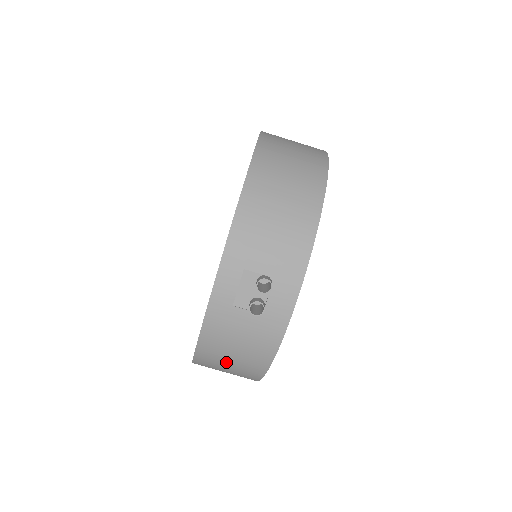
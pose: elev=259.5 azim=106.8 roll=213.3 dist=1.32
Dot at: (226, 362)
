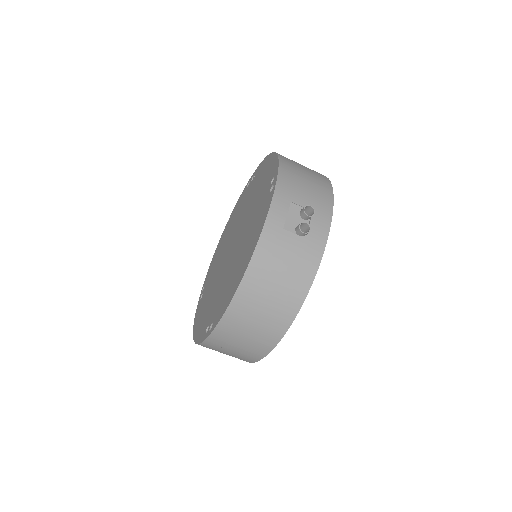
Dot at: (265, 298)
